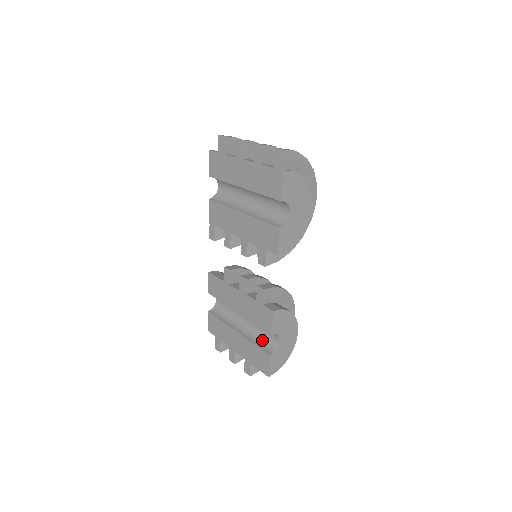
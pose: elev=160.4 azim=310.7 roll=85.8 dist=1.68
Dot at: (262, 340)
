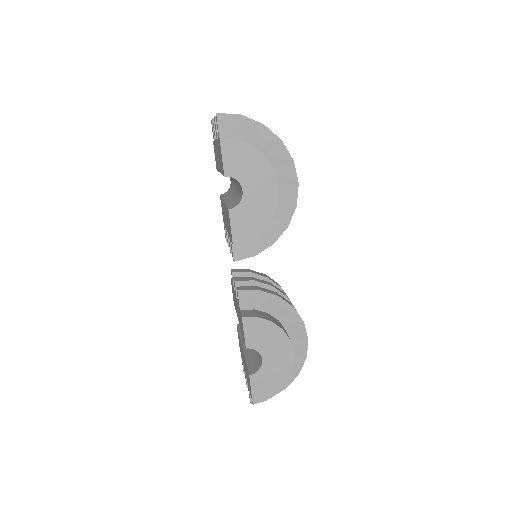
Dot at: (254, 358)
